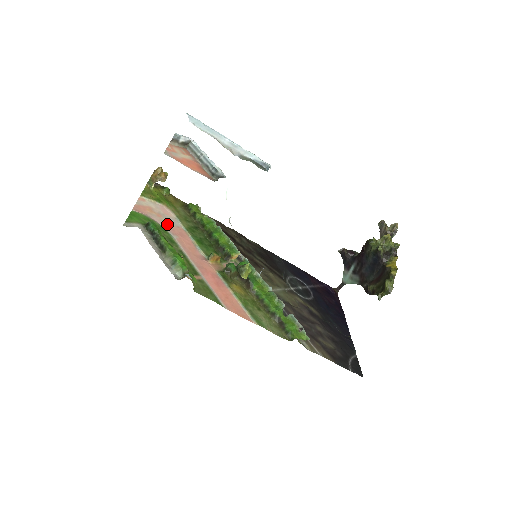
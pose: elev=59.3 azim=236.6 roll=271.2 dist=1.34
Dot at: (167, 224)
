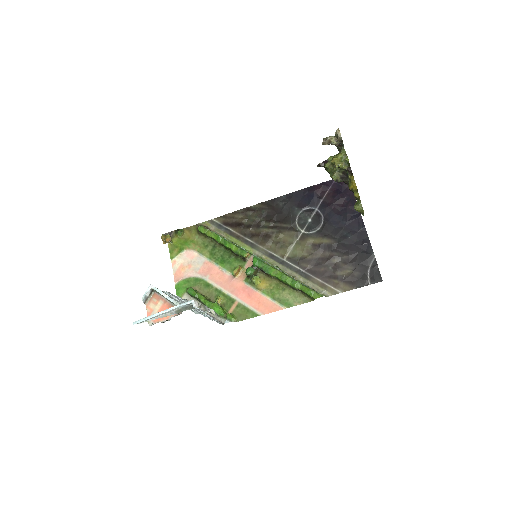
Dot at: (197, 270)
